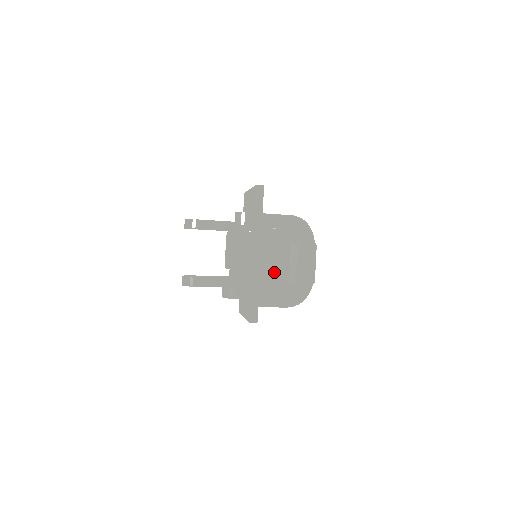
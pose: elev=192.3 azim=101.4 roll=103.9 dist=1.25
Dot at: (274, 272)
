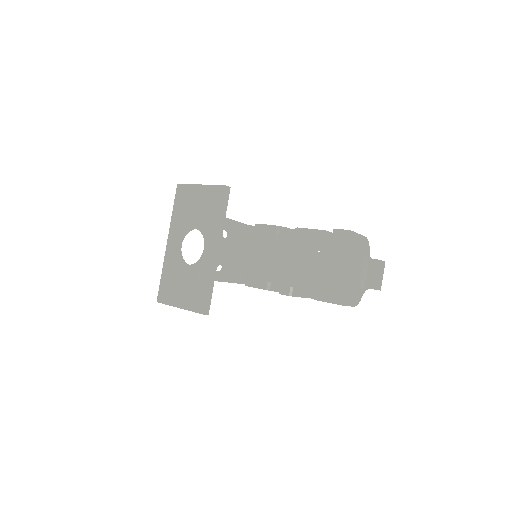
Dot at: (369, 280)
